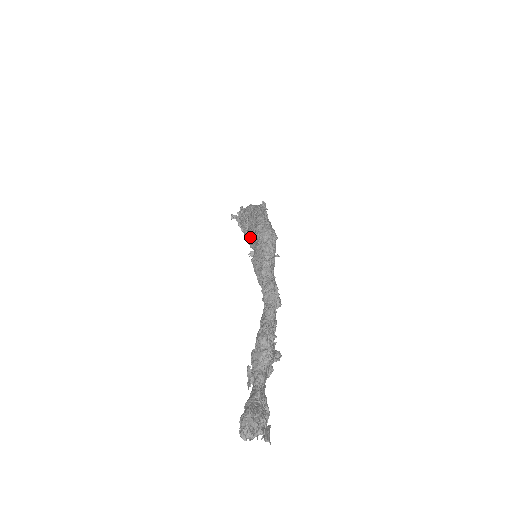
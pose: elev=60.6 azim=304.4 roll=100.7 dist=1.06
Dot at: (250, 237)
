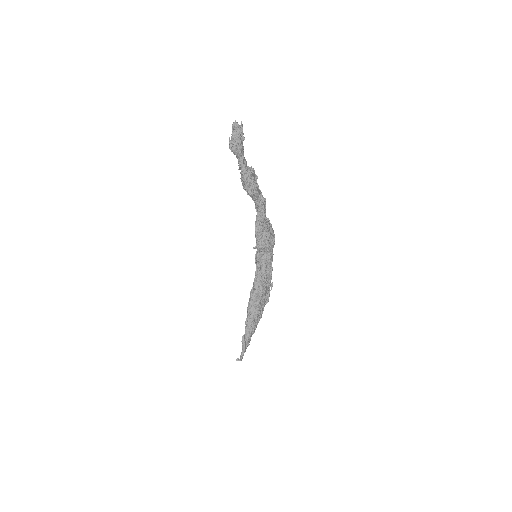
Dot at: occluded
